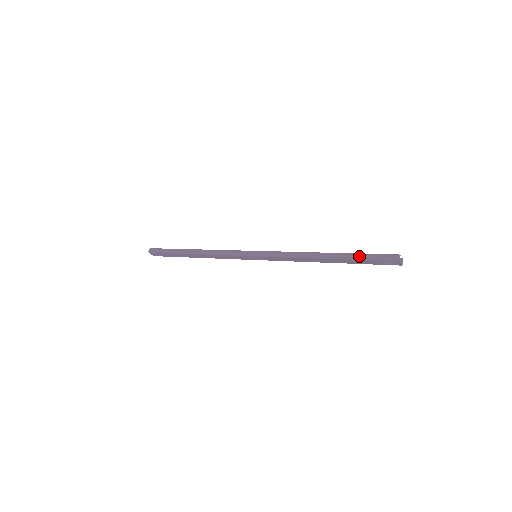
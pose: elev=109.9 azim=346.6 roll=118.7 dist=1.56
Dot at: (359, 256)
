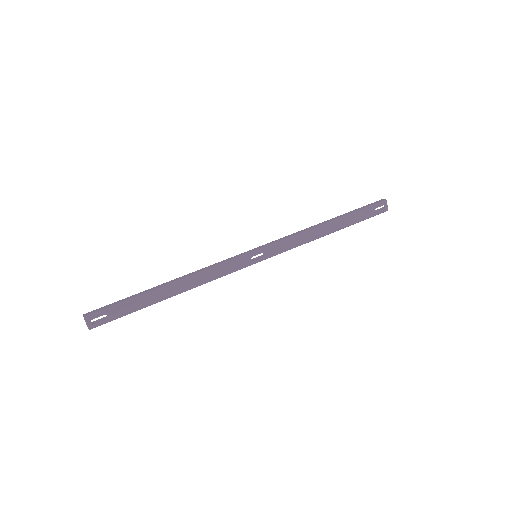
Dot at: (356, 210)
